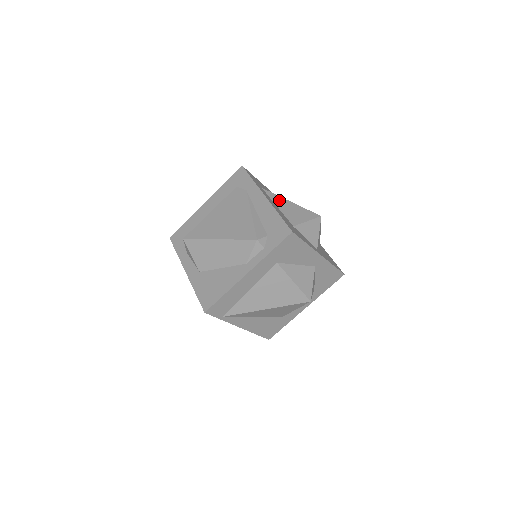
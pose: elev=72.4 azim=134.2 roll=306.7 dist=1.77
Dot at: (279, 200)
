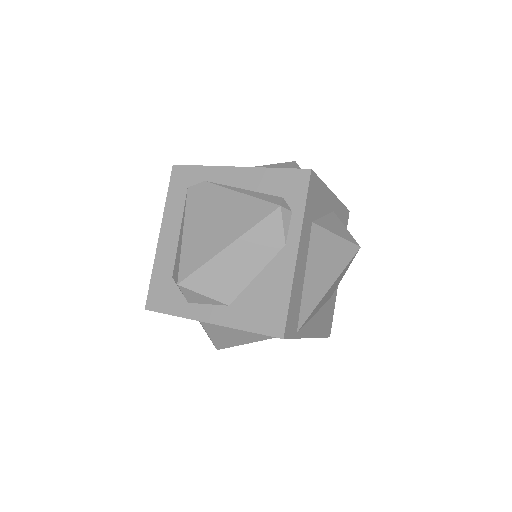
Dot at: occluded
